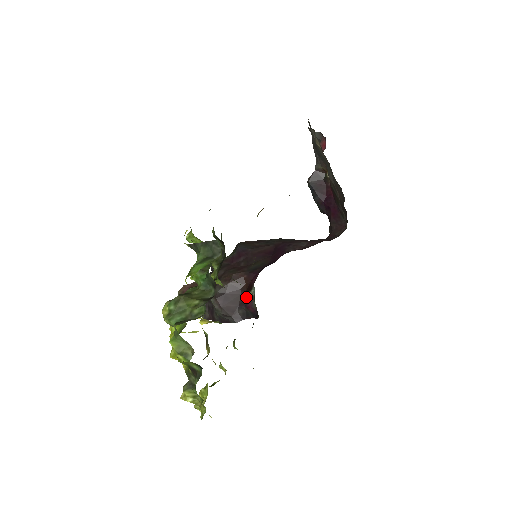
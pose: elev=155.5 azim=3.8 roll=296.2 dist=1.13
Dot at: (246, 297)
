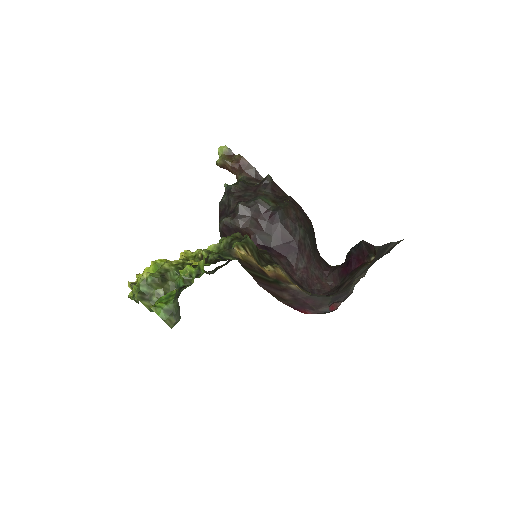
Dot at: occluded
